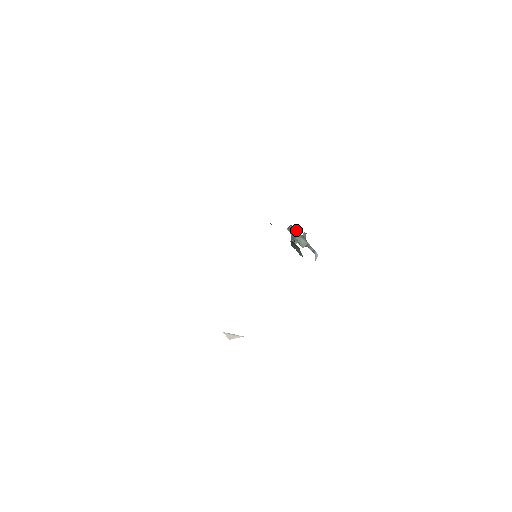
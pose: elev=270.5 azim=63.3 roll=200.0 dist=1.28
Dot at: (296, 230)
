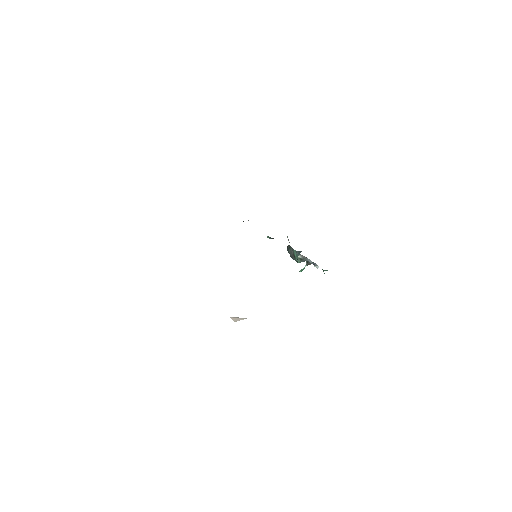
Dot at: occluded
